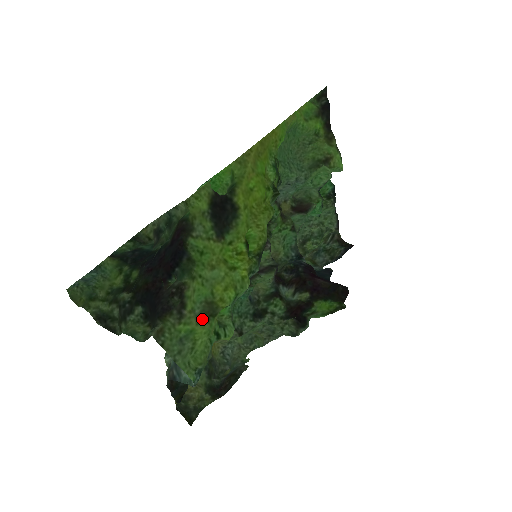
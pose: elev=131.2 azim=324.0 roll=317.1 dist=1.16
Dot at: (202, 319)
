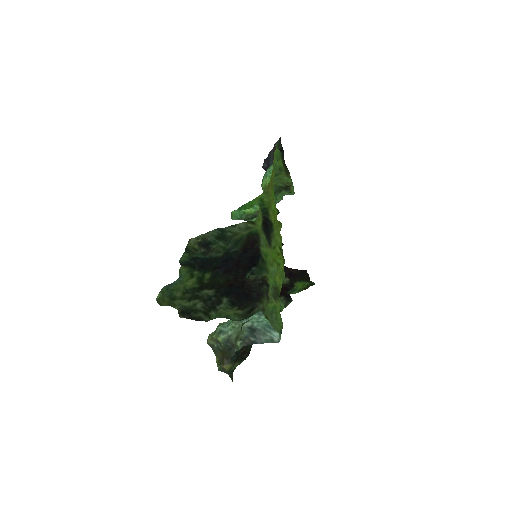
Dot at: (276, 299)
